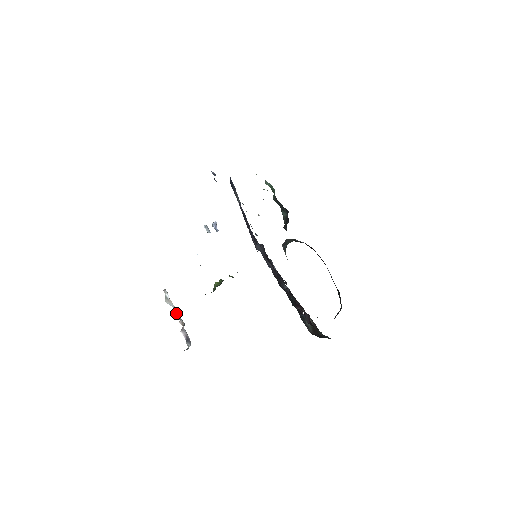
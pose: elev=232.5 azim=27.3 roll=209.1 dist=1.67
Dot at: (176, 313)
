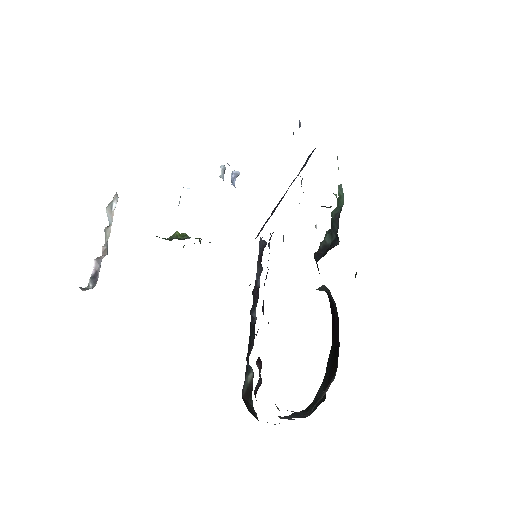
Dot at: (107, 233)
